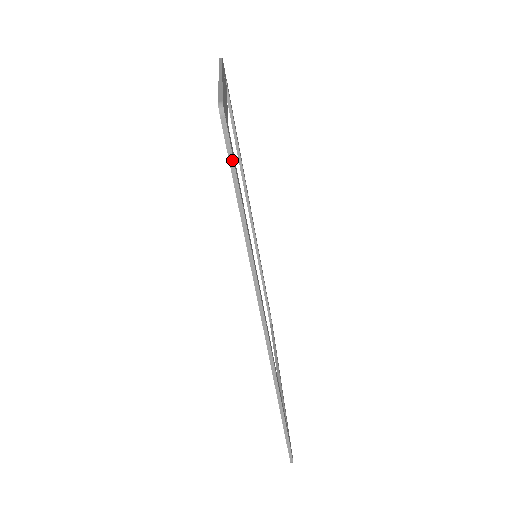
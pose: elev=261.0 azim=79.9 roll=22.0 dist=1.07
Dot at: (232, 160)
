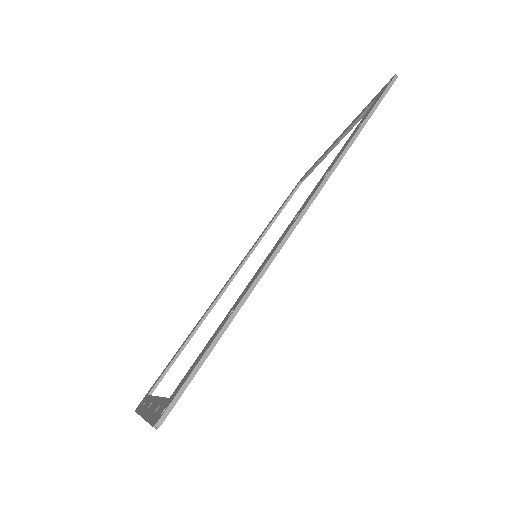
Dot at: (383, 96)
